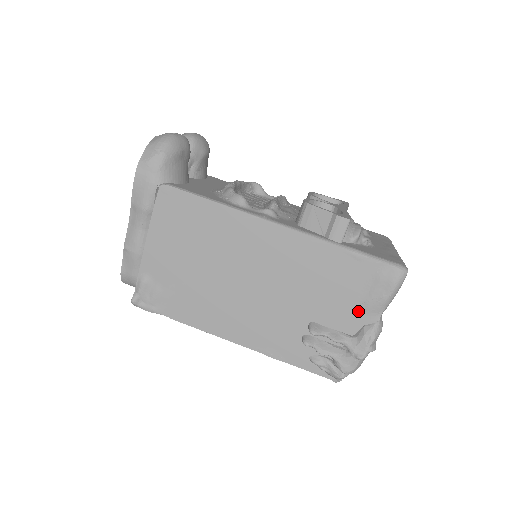
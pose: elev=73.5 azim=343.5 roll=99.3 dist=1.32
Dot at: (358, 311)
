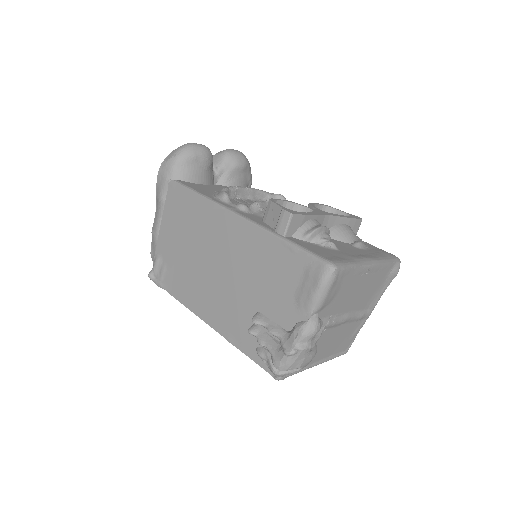
Dot at: (293, 306)
